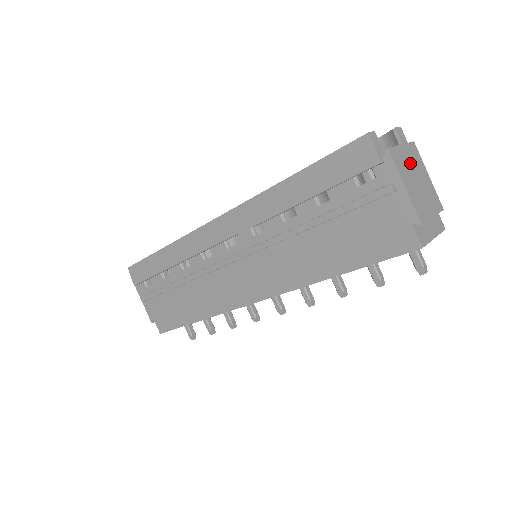
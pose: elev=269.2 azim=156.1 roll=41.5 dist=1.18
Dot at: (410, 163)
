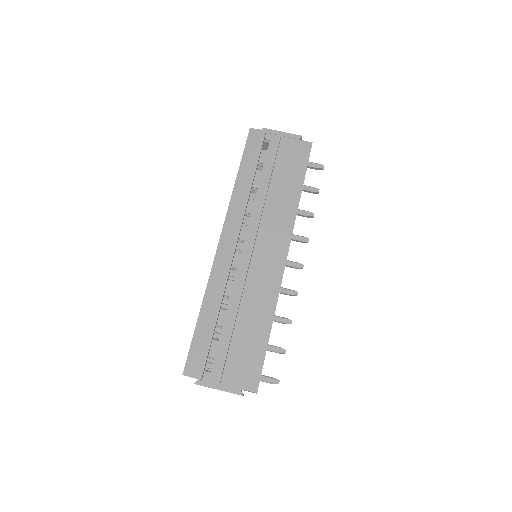
Dot at: occluded
